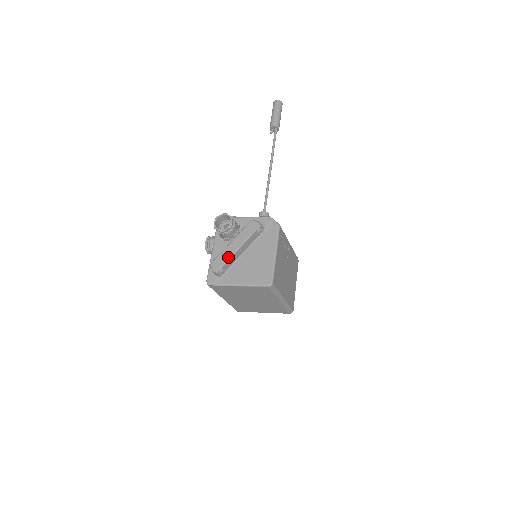
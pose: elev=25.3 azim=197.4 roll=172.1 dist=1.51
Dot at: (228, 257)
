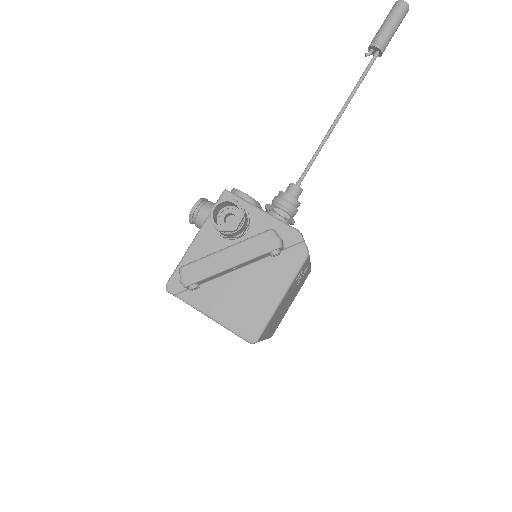
Dot at: (211, 272)
